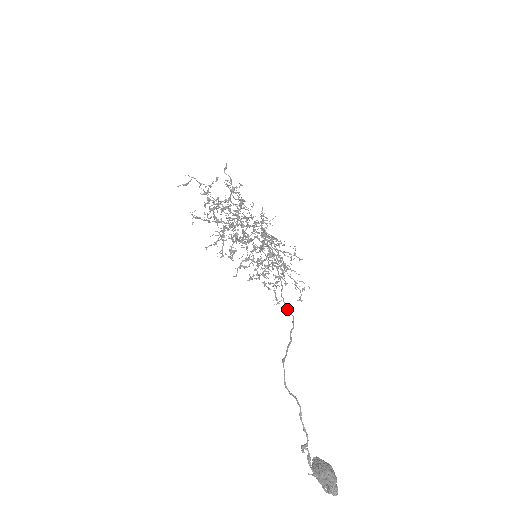
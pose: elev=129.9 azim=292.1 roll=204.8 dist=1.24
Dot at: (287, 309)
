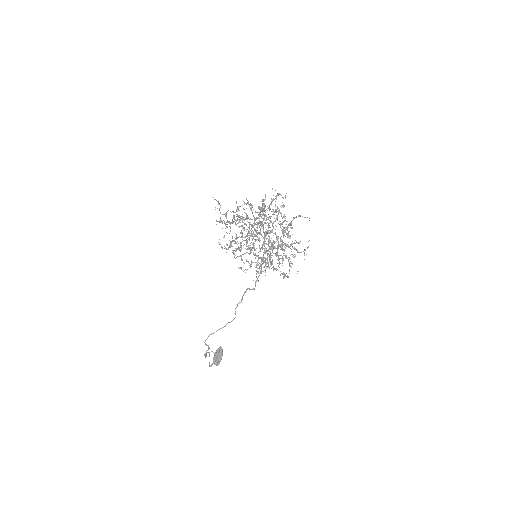
Dot at: (235, 312)
